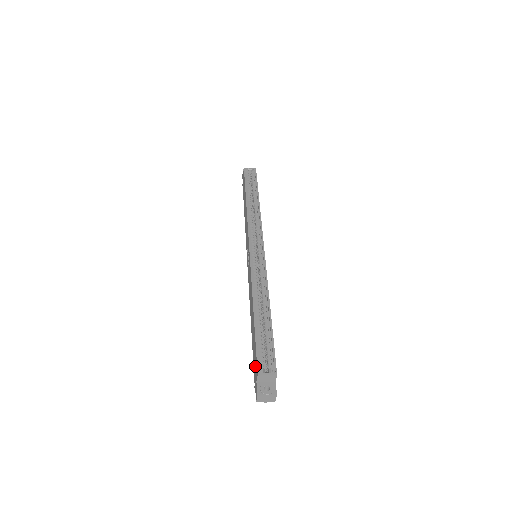
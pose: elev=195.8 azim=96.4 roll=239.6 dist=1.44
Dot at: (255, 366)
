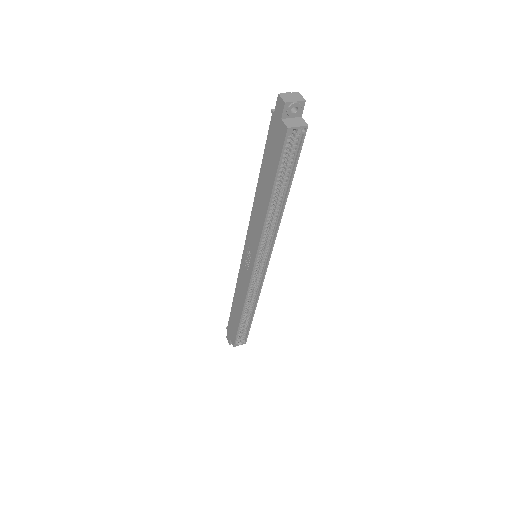
Dot at: (232, 334)
